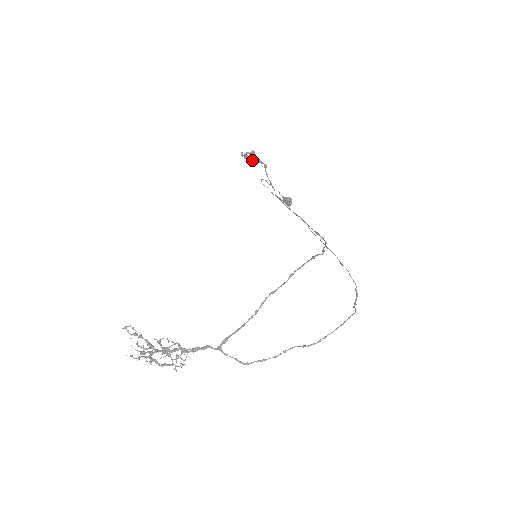
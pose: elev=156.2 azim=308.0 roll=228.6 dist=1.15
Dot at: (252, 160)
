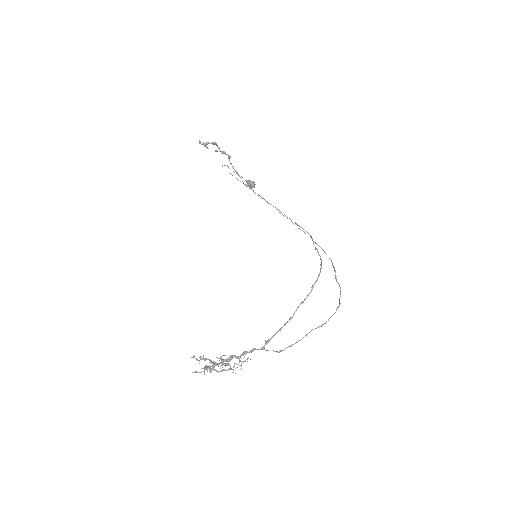
Dot at: occluded
